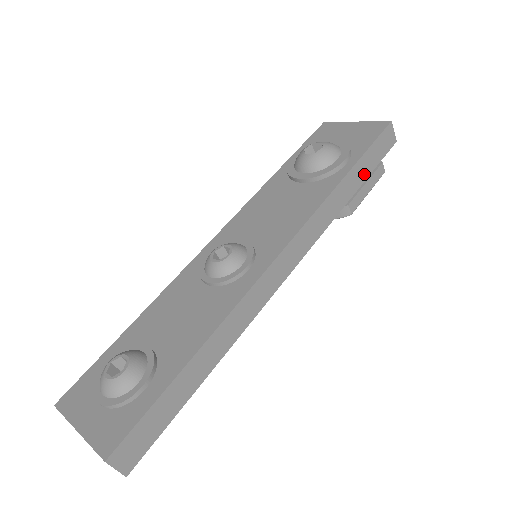
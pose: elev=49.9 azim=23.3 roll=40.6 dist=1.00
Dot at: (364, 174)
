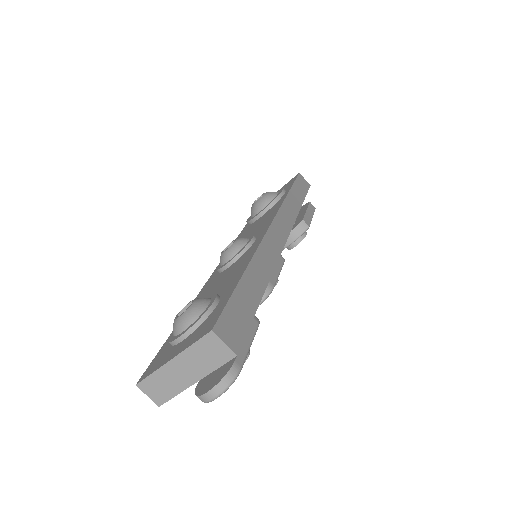
Dot at: (301, 196)
